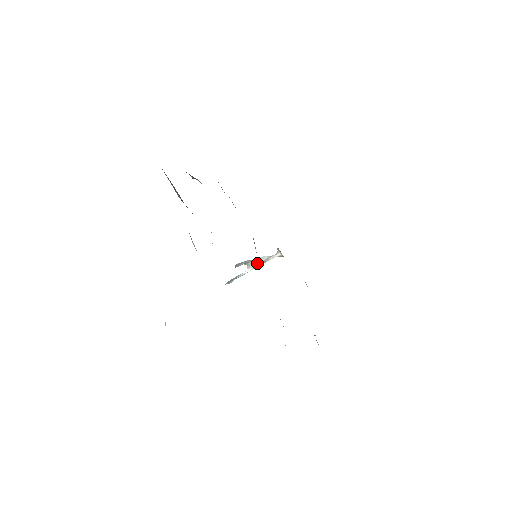
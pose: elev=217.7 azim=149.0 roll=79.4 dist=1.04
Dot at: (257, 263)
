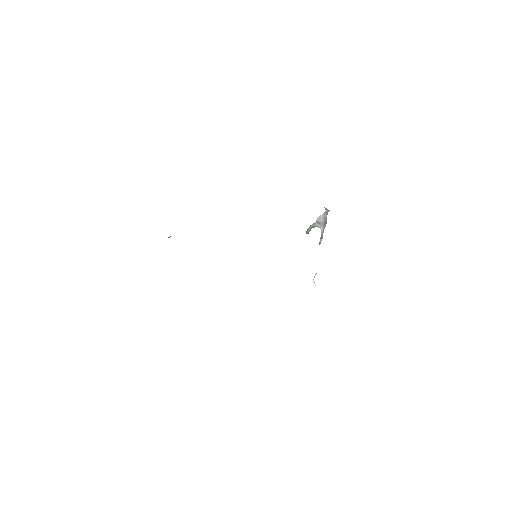
Dot at: (321, 222)
